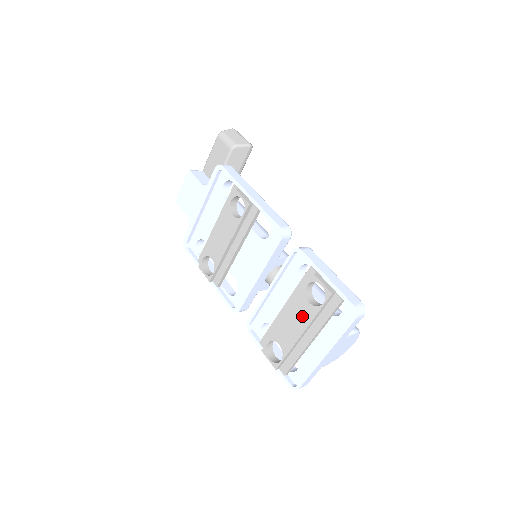
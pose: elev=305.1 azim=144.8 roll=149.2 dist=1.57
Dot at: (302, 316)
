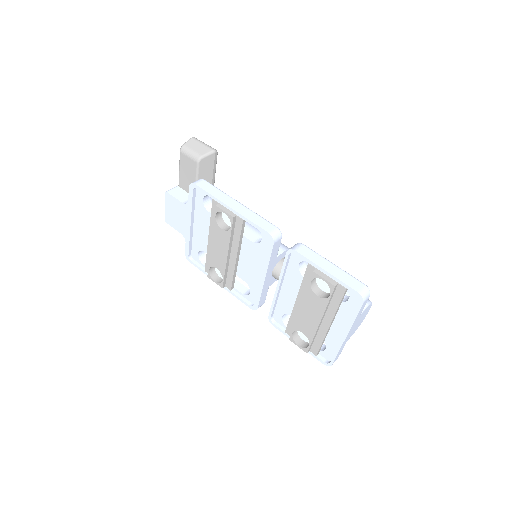
Dot at: (315, 308)
